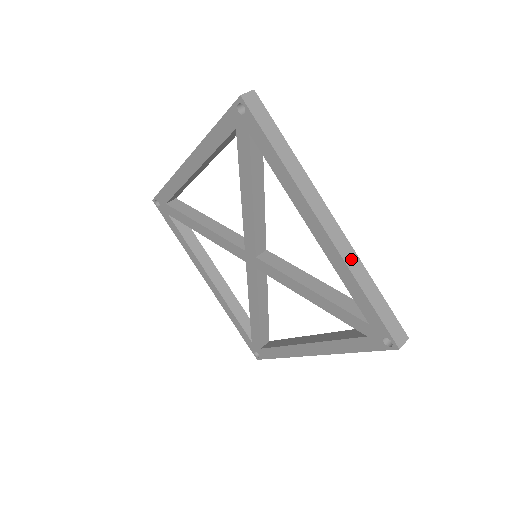
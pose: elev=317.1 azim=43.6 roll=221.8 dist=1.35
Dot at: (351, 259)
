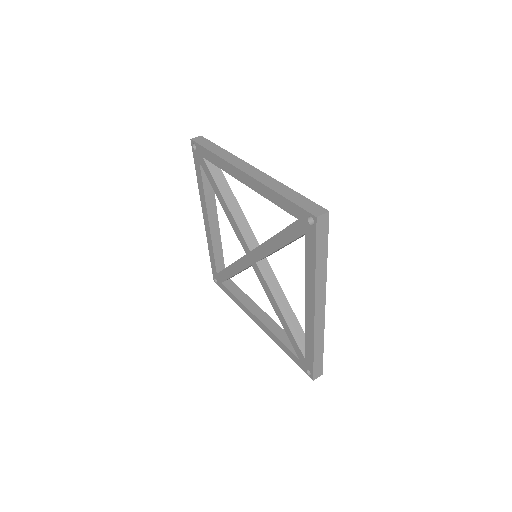
Dot at: (268, 181)
